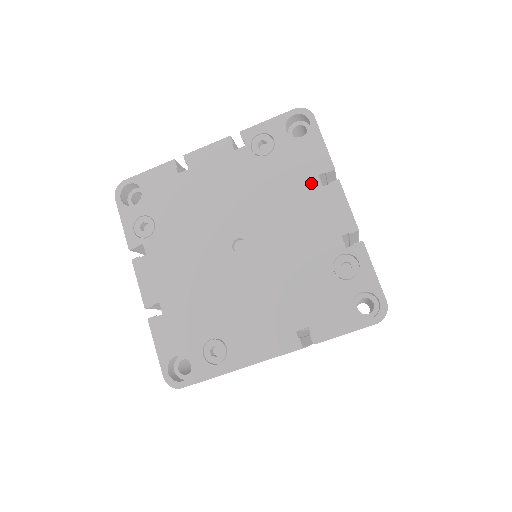
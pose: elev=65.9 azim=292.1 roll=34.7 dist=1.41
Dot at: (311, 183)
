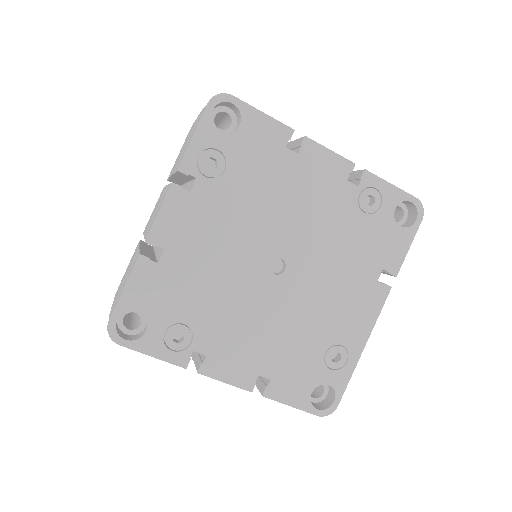
Dot at: (286, 160)
